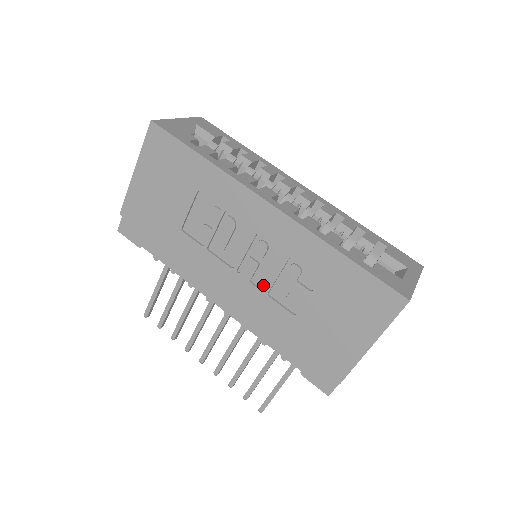
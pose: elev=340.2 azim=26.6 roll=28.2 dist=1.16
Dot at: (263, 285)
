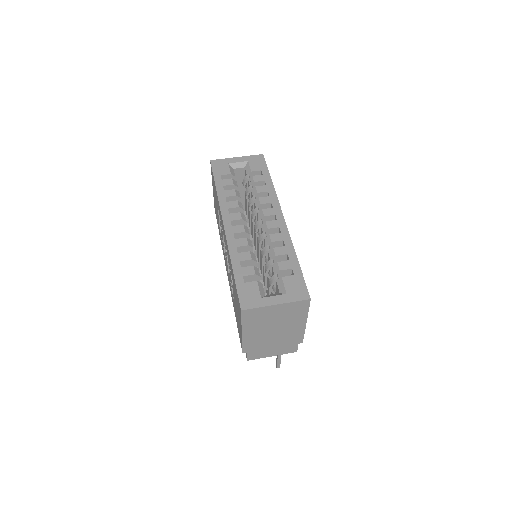
Dot at: occluded
